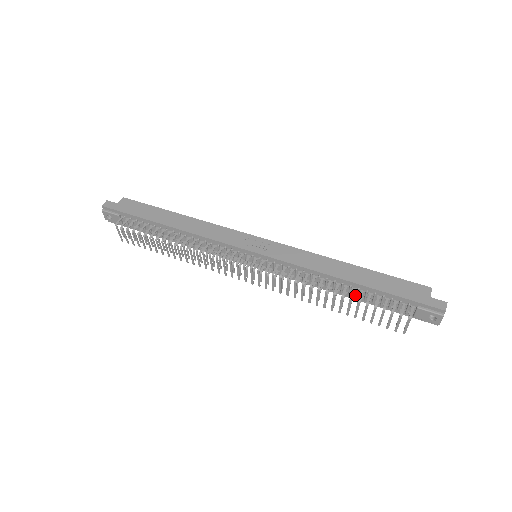
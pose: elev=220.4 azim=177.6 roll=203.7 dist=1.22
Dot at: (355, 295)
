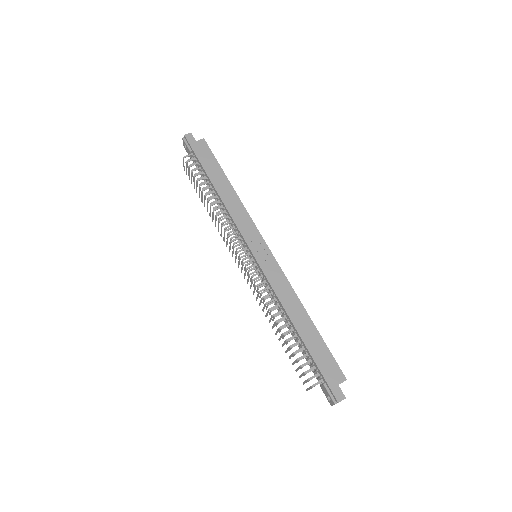
Dot at: (296, 339)
